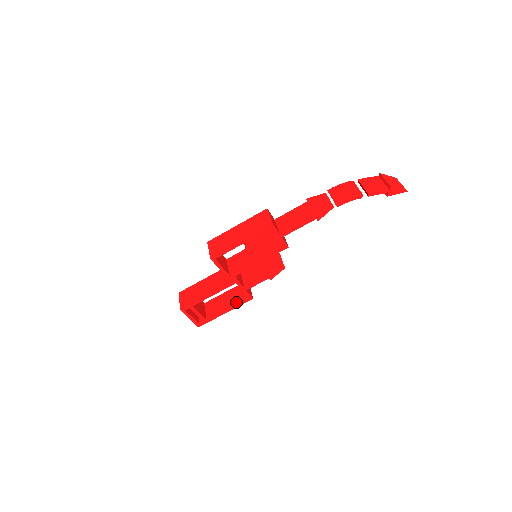
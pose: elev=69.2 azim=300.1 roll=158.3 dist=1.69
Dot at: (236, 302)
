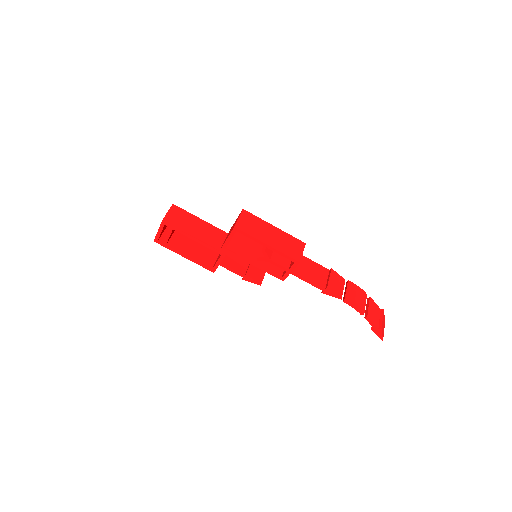
Dot at: (201, 260)
